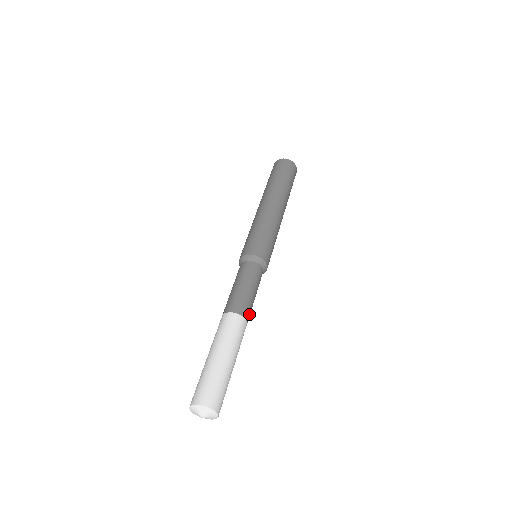
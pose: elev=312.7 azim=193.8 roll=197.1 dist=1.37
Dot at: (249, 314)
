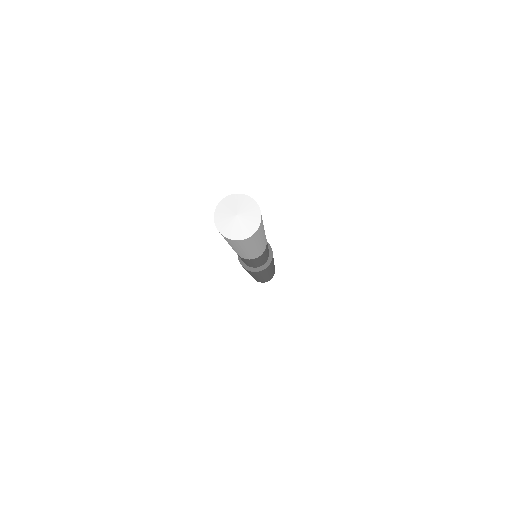
Dot at: occluded
